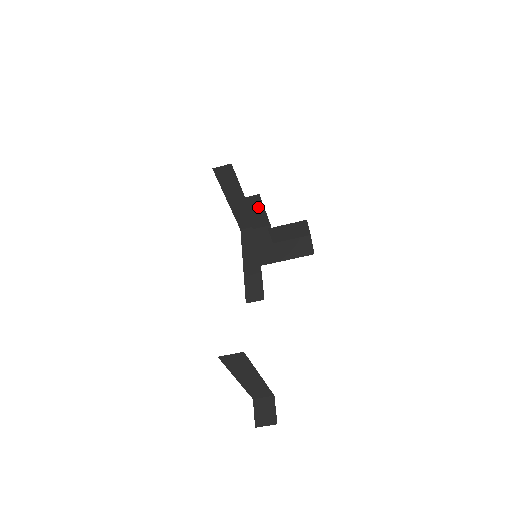
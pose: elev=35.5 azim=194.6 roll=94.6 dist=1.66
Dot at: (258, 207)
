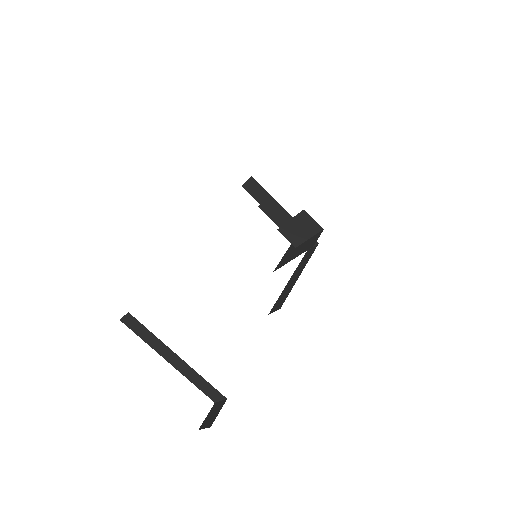
Dot at: (279, 212)
